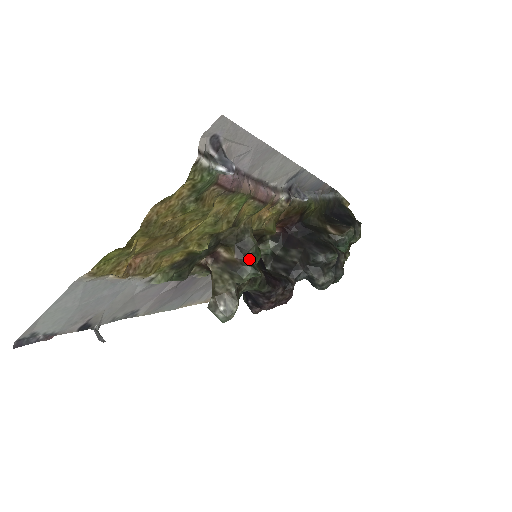
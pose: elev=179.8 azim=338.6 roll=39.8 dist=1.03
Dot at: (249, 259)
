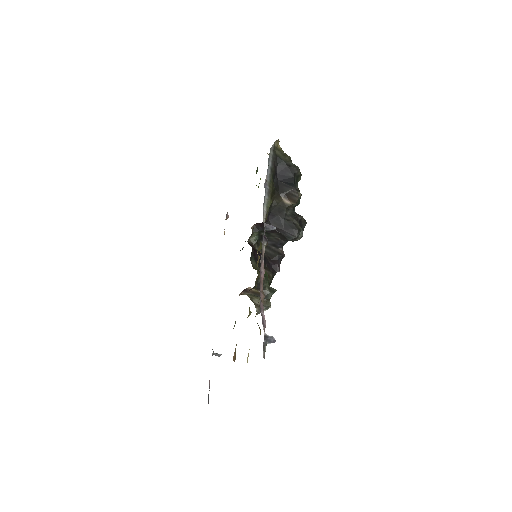
Dot at: (266, 287)
